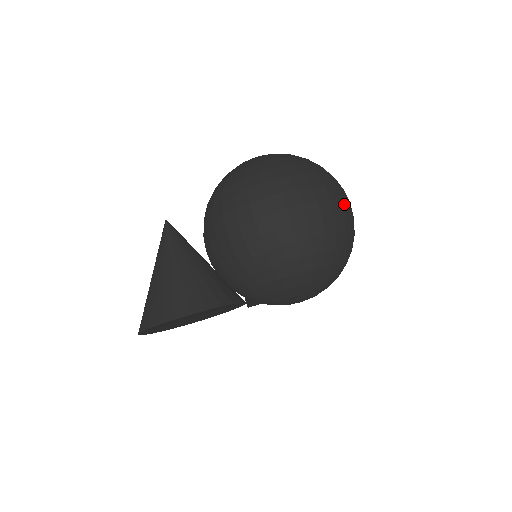
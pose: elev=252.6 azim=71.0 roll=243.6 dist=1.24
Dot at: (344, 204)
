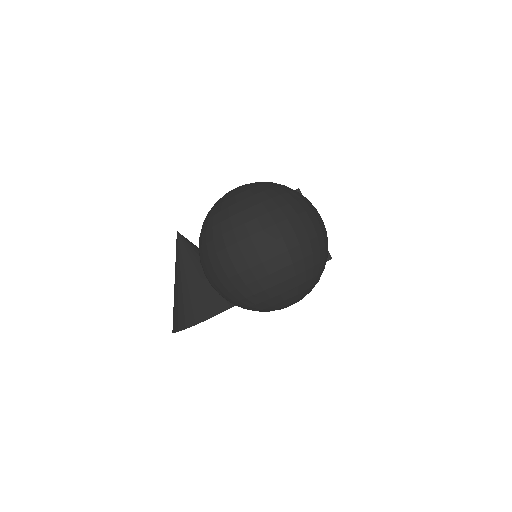
Dot at: (310, 228)
